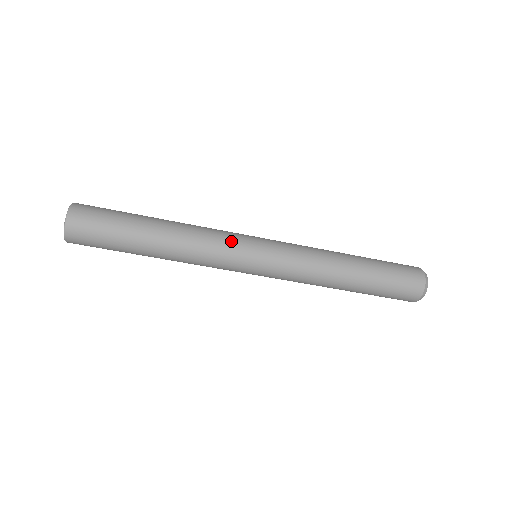
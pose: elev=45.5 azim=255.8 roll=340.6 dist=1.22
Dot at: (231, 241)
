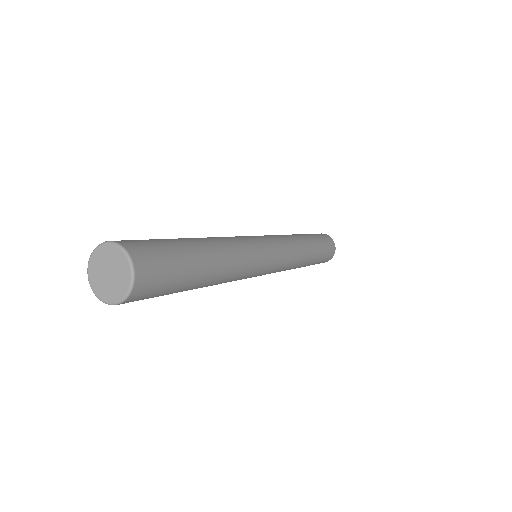
Dot at: (258, 250)
